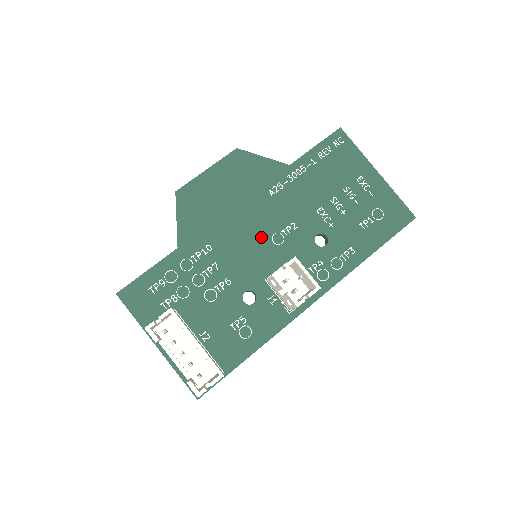
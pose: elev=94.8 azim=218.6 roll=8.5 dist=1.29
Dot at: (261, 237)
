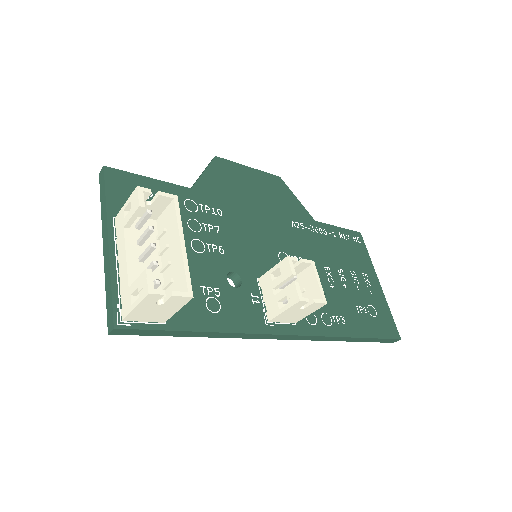
Dot at: (270, 245)
